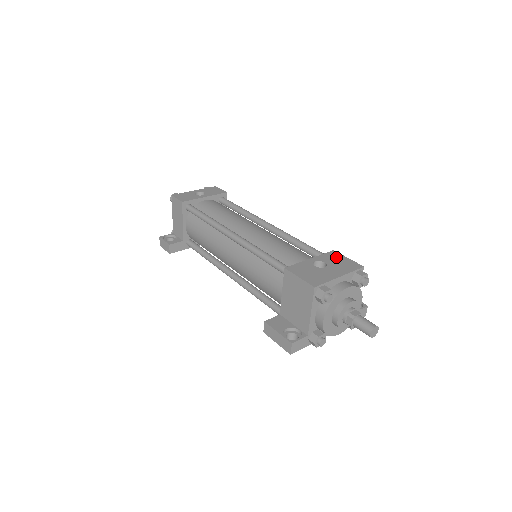
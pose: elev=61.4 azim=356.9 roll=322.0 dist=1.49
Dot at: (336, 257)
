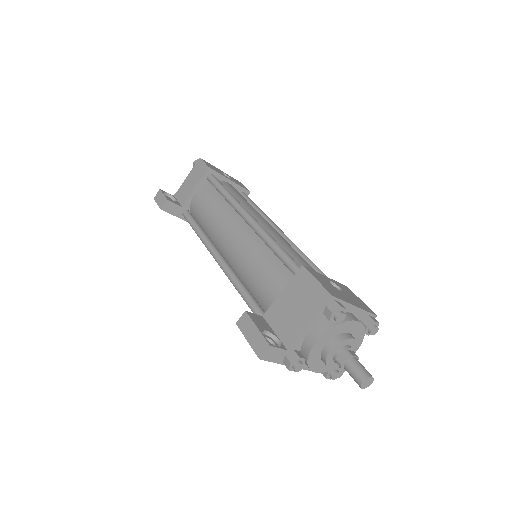
Dot at: (351, 292)
